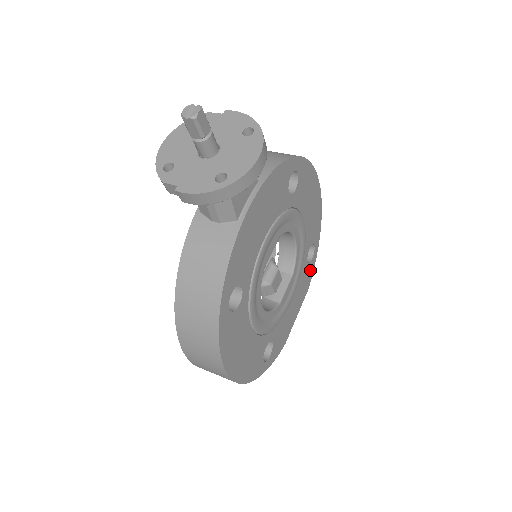
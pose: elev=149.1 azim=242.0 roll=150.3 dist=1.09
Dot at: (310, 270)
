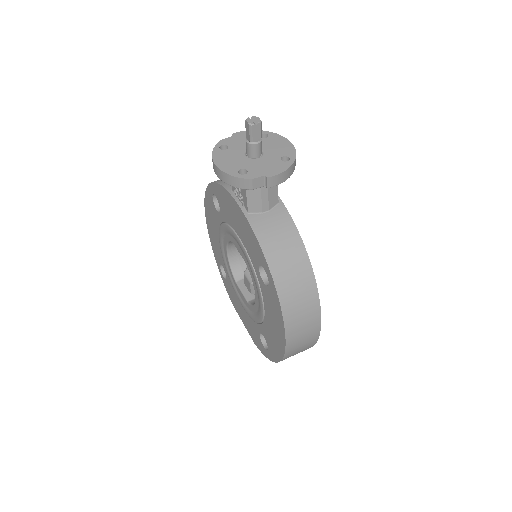
Dot at: occluded
